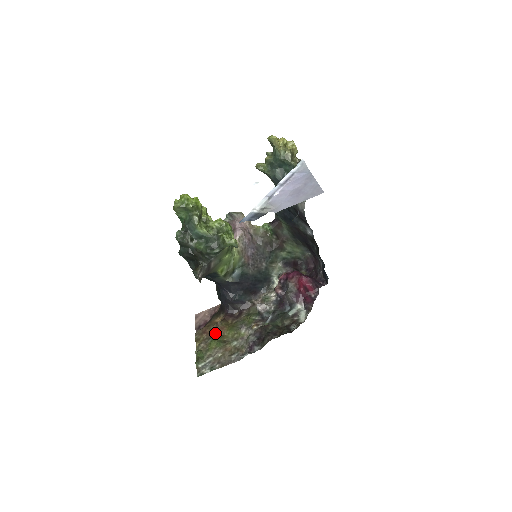
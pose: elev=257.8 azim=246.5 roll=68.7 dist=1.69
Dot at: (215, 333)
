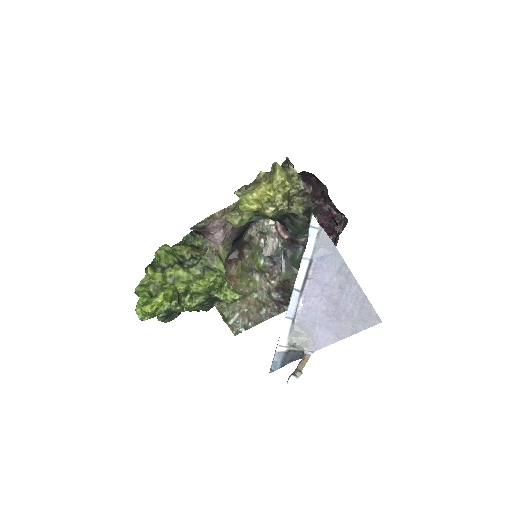
Dot at: occluded
